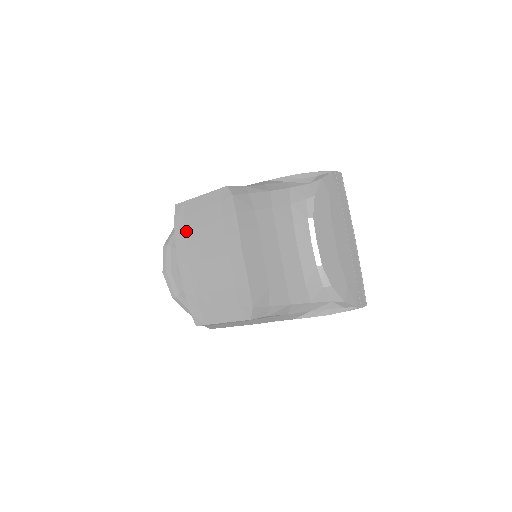
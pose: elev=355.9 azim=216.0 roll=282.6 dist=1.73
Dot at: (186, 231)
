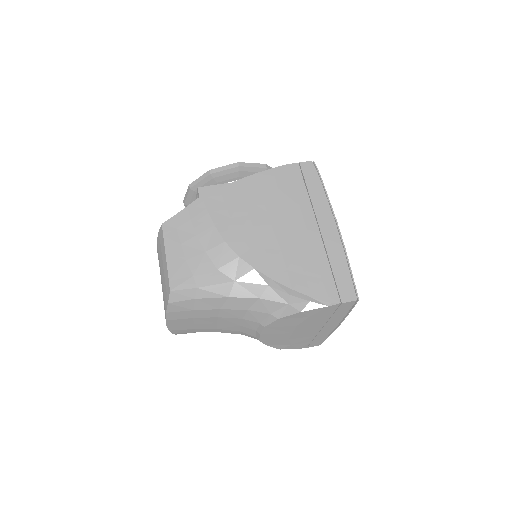
Dot at: (159, 254)
